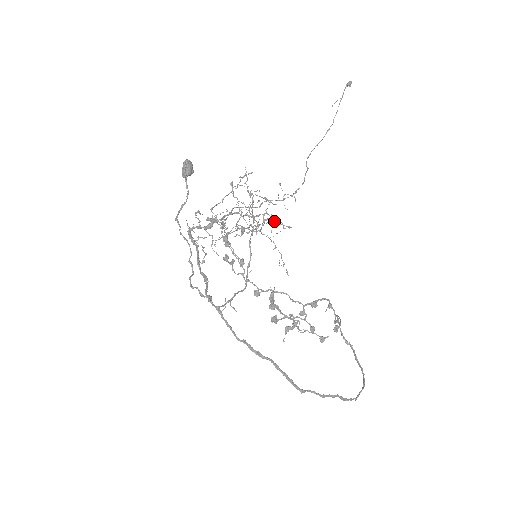
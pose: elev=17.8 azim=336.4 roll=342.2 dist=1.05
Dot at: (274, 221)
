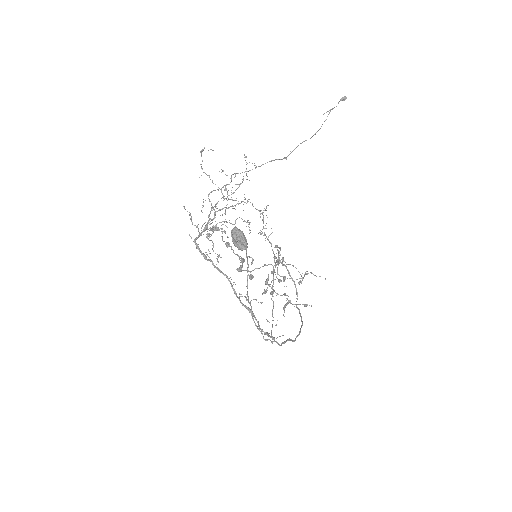
Dot at: (313, 274)
